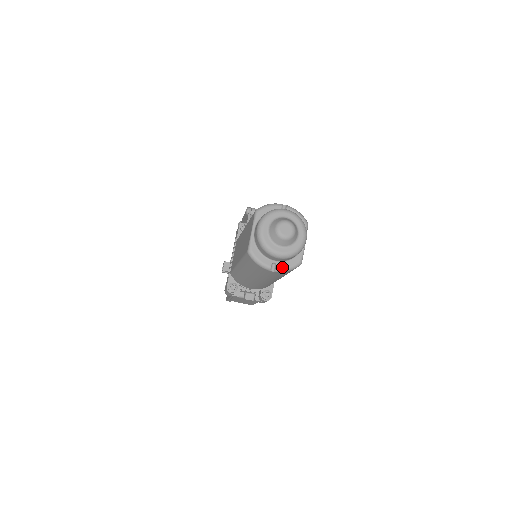
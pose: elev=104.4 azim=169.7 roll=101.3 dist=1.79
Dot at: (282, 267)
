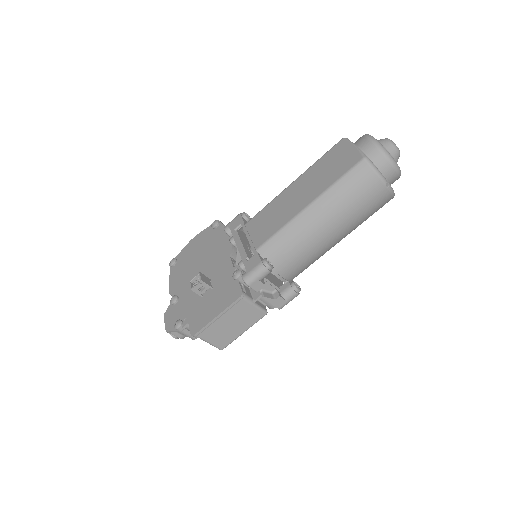
Dot at: occluded
